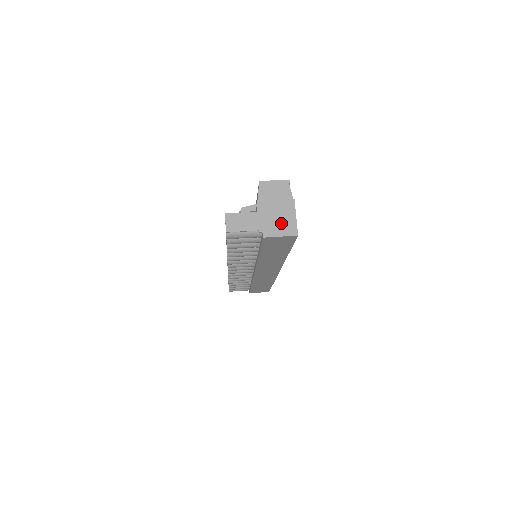
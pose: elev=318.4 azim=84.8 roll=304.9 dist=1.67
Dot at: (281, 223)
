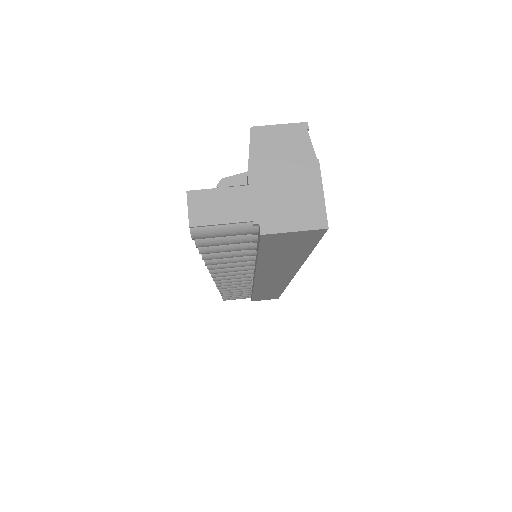
Dot at: (295, 205)
